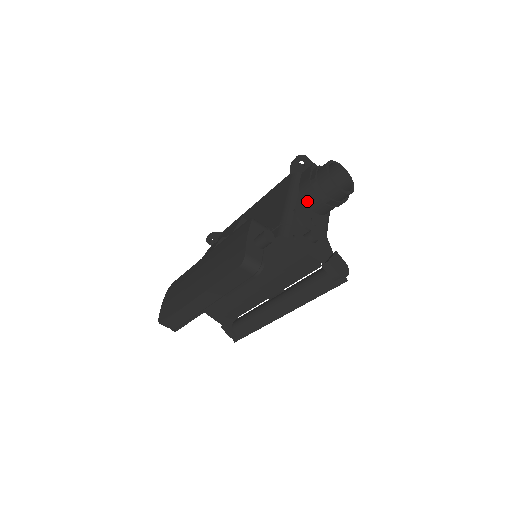
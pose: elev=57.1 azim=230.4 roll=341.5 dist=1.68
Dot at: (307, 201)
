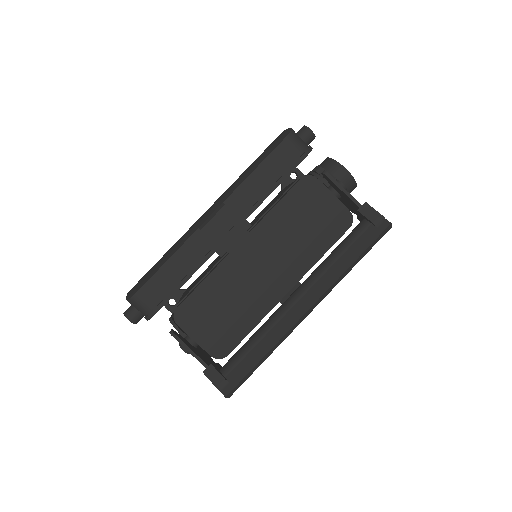
Dot at: occluded
